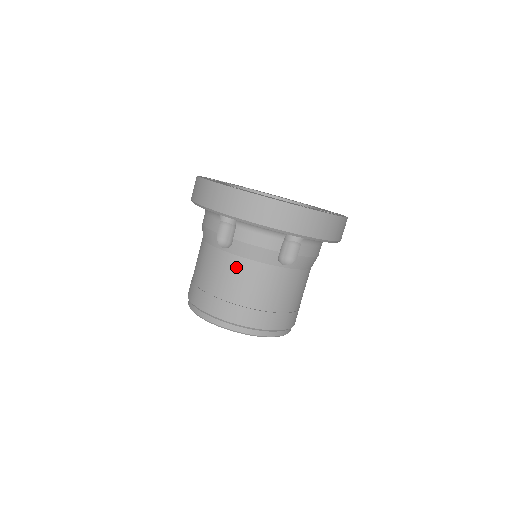
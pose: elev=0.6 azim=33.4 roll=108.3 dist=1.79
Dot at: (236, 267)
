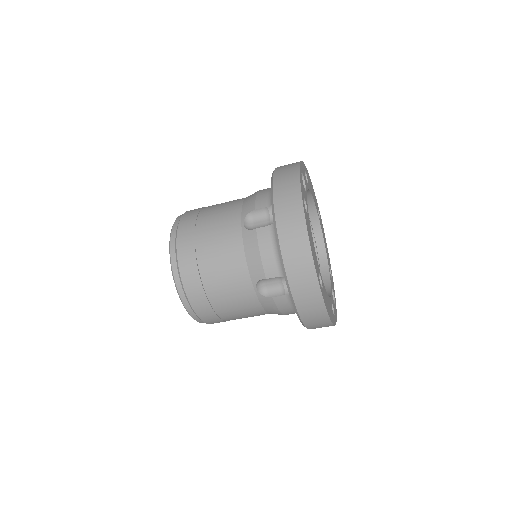
Dot at: (249, 305)
